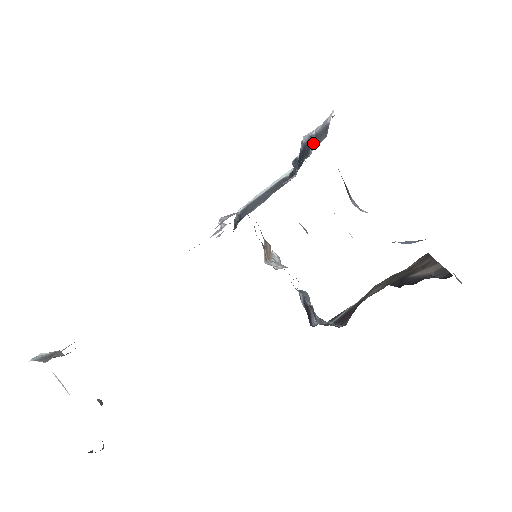
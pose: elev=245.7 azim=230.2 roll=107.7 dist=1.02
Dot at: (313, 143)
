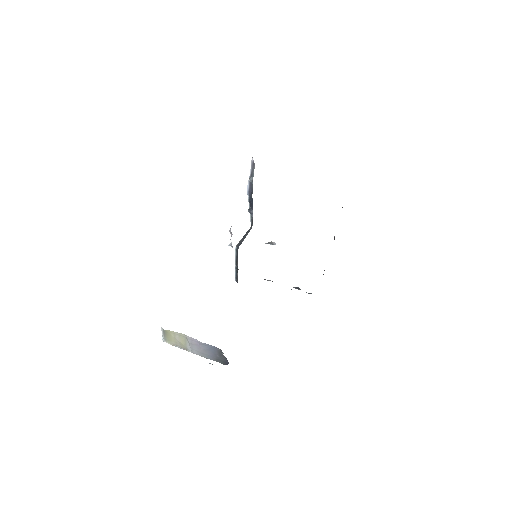
Dot at: (252, 177)
